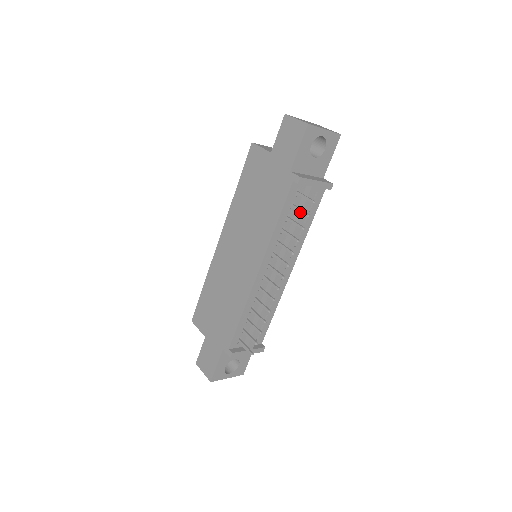
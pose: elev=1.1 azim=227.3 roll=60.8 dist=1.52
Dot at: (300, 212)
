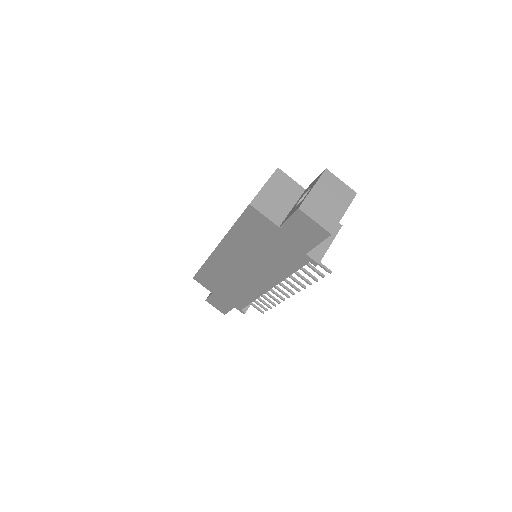
Dot at: occluded
